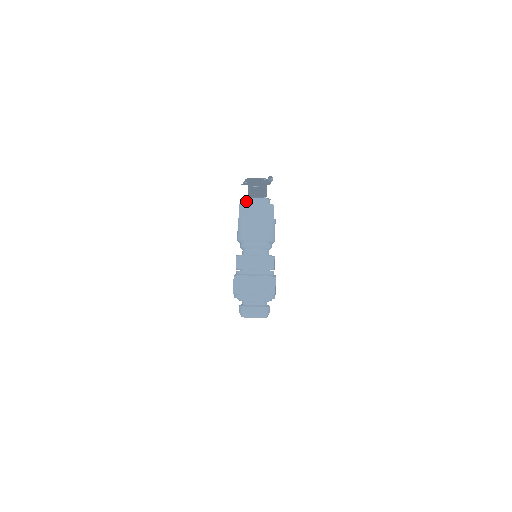
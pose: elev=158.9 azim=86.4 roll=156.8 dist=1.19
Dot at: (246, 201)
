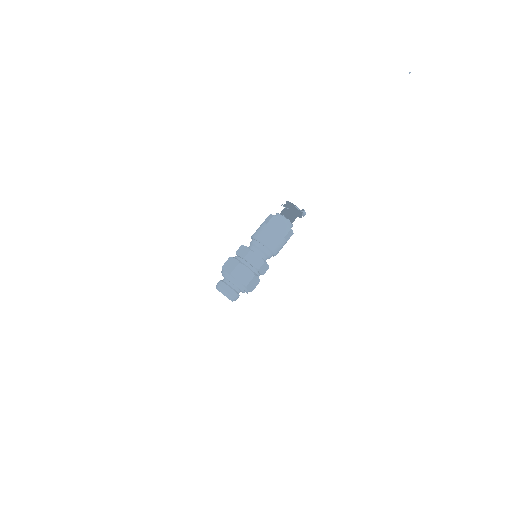
Dot at: (275, 215)
